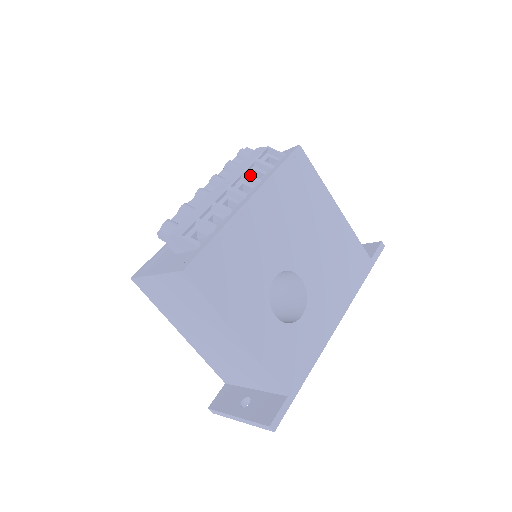
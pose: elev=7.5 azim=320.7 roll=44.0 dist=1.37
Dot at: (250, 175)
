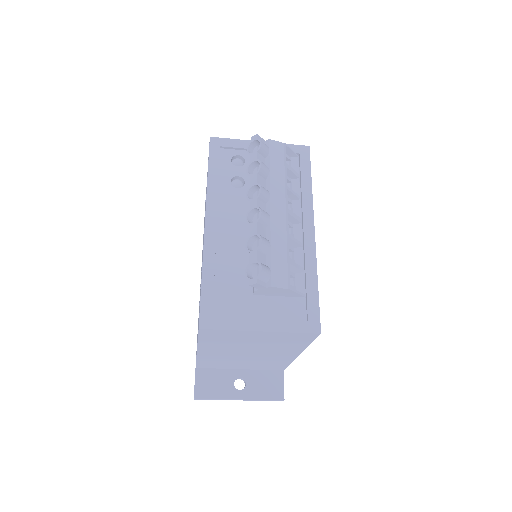
Dot at: occluded
